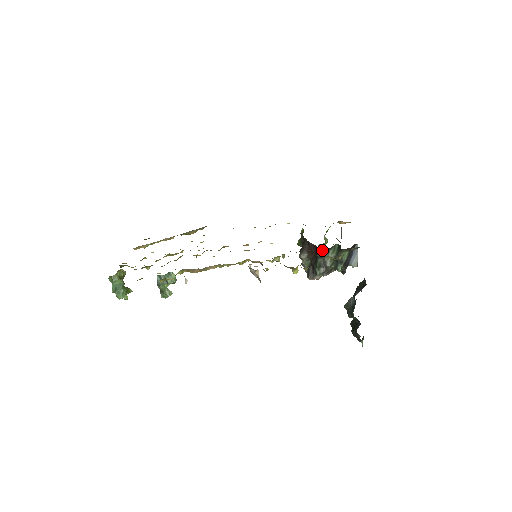
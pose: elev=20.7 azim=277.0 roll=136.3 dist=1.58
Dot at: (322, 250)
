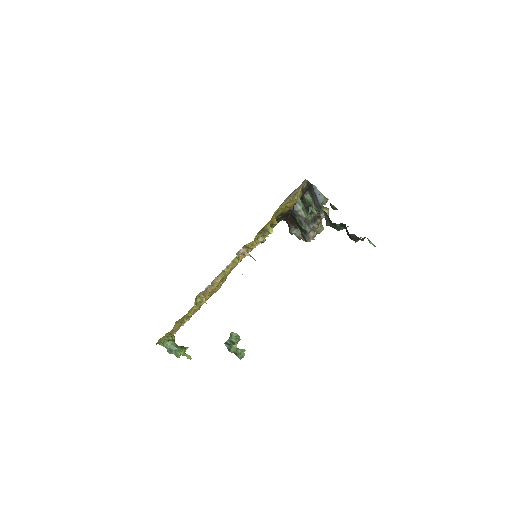
Dot at: (290, 209)
